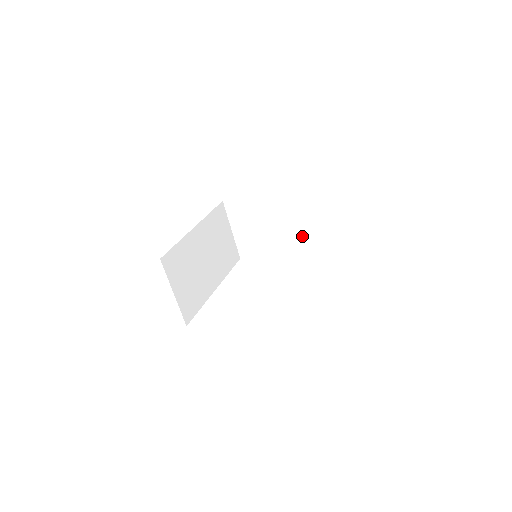
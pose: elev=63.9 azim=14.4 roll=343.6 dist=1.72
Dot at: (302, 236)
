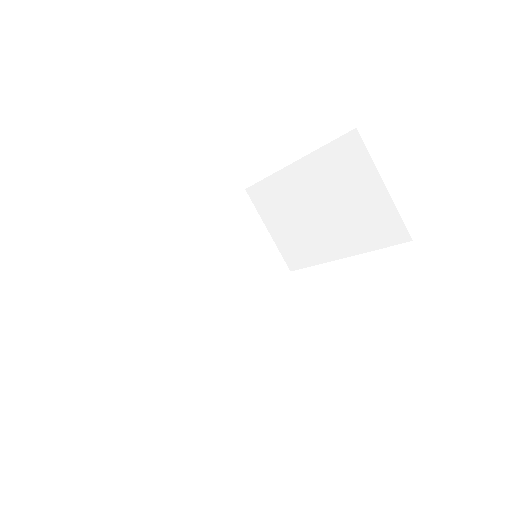
Dot at: (355, 218)
